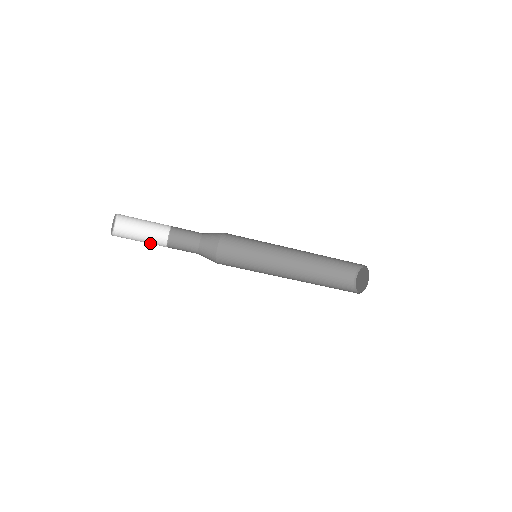
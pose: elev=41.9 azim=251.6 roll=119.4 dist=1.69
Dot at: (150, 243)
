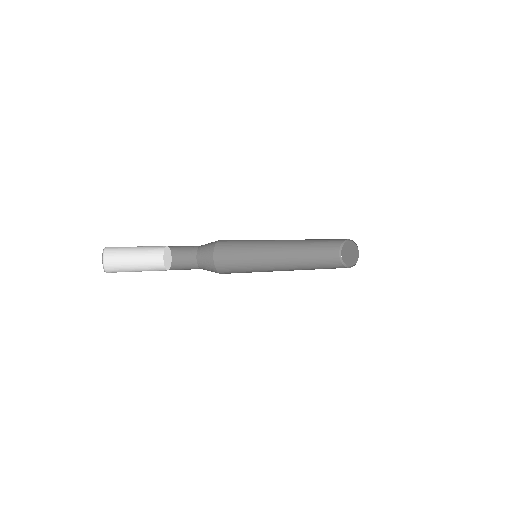
Dot at: (147, 267)
